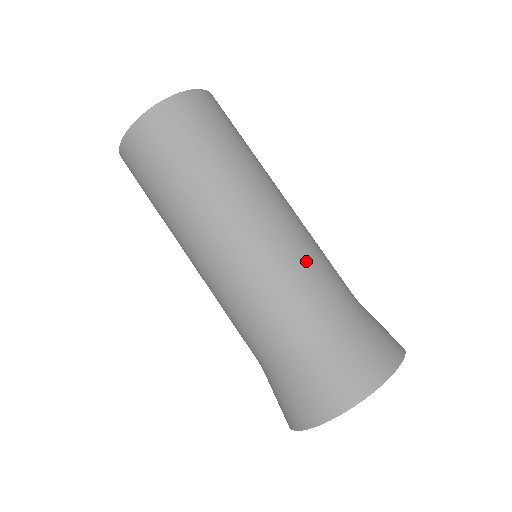
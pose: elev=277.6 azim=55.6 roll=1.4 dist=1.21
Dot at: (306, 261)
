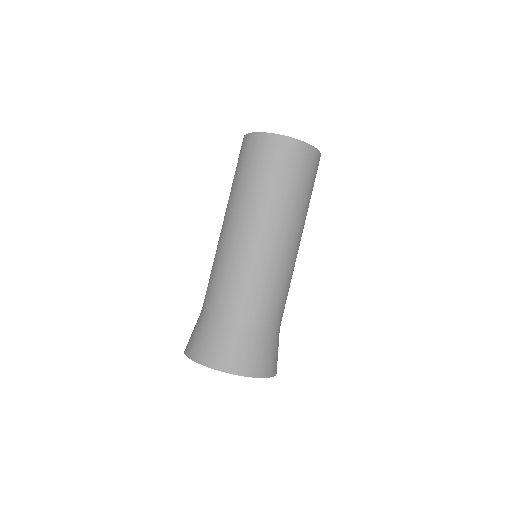
Dot at: (272, 285)
